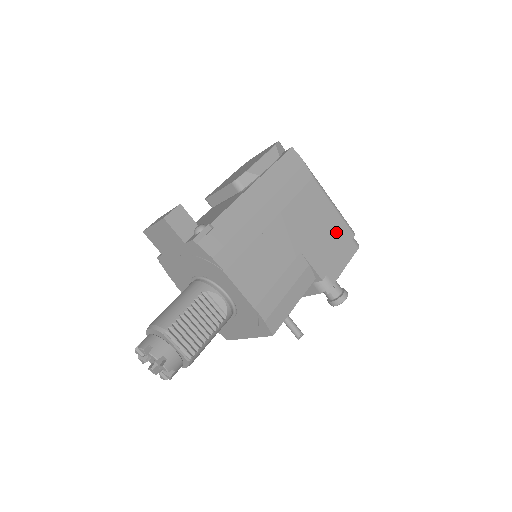
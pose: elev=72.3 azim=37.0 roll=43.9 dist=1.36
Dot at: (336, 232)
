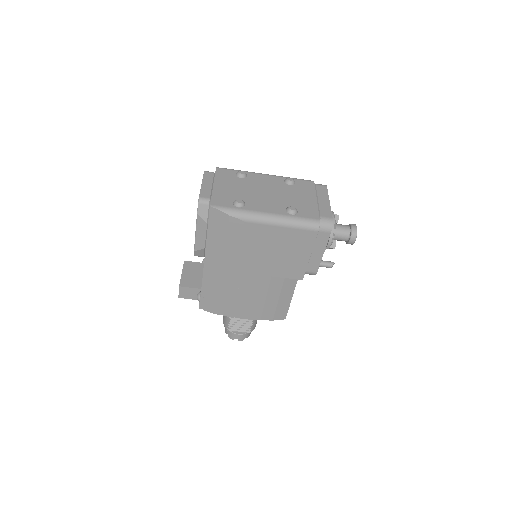
Dot at: (296, 243)
